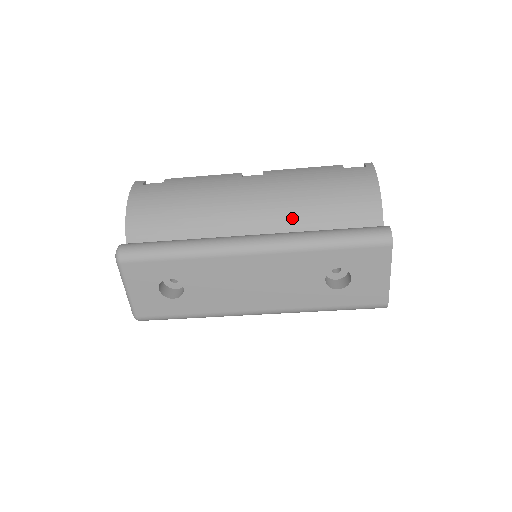
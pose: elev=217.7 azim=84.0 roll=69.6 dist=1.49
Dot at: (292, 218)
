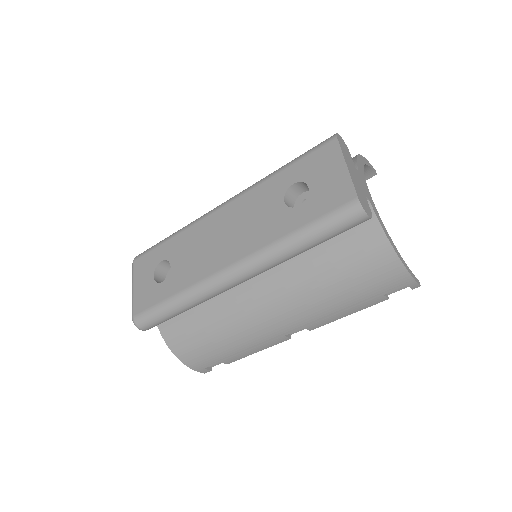
Dot at: occluded
